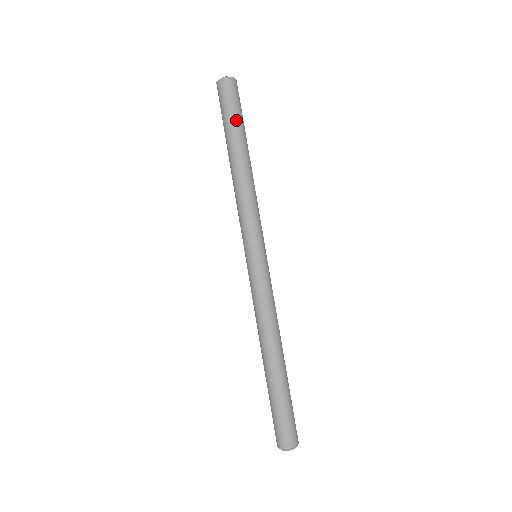
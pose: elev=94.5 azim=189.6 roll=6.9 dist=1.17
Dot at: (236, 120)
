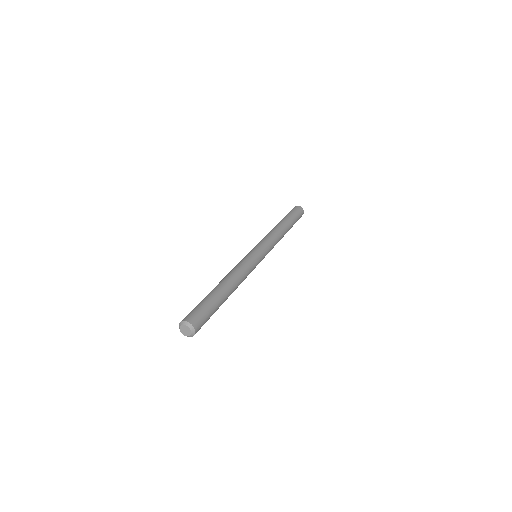
Dot at: (295, 220)
